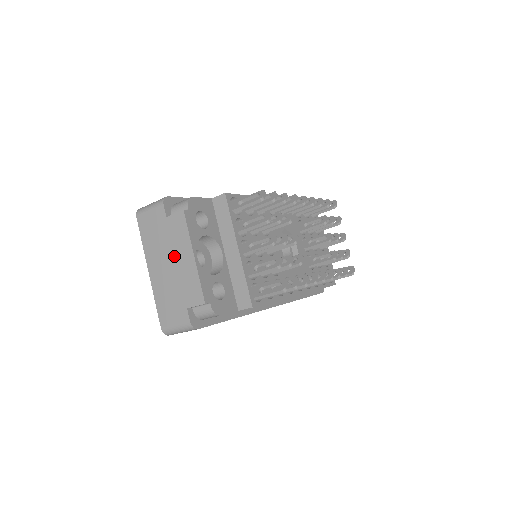
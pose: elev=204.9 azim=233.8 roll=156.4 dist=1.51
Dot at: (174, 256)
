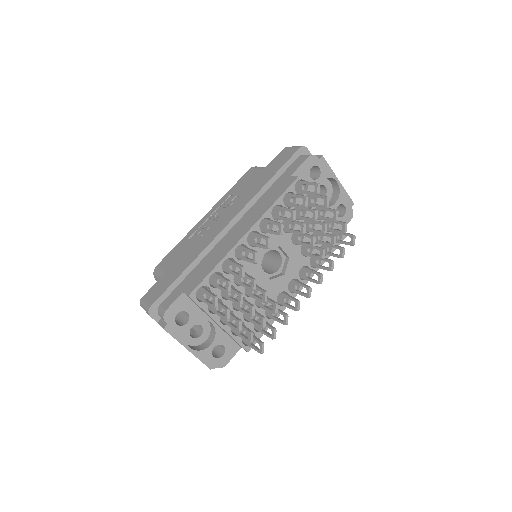
Dot at: occluded
